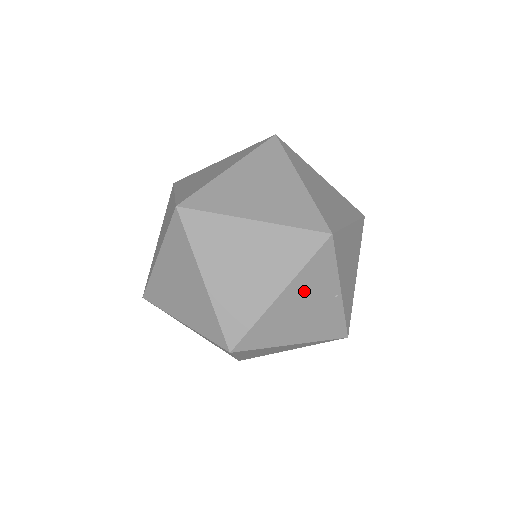
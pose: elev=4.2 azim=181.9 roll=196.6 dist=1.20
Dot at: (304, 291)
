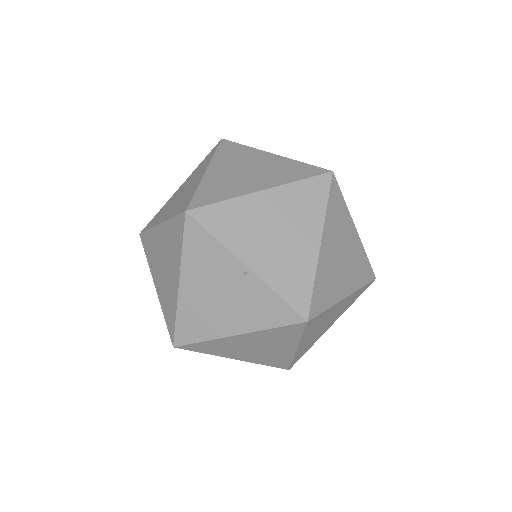
Dot at: (202, 275)
